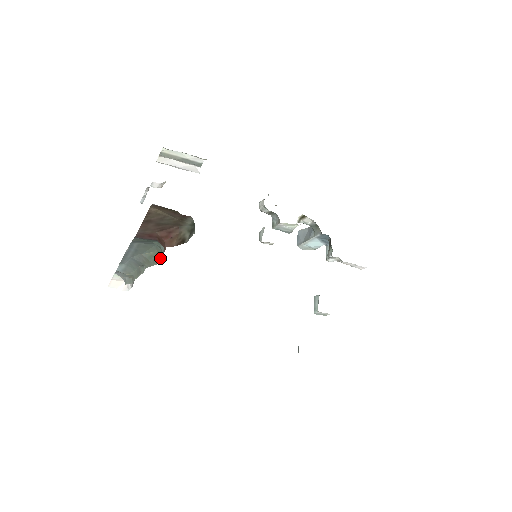
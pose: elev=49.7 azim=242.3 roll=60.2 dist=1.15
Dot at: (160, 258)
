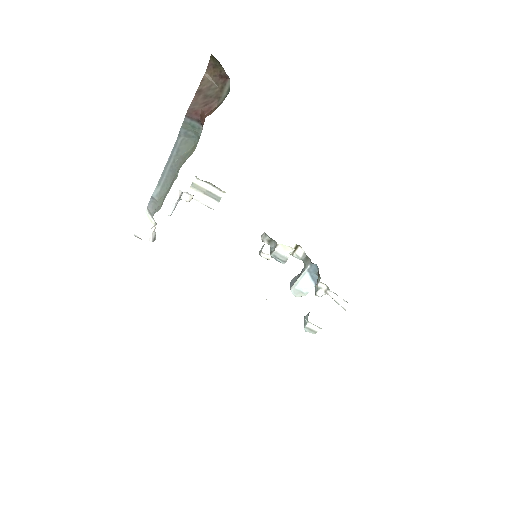
Dot at: (195, 148)
